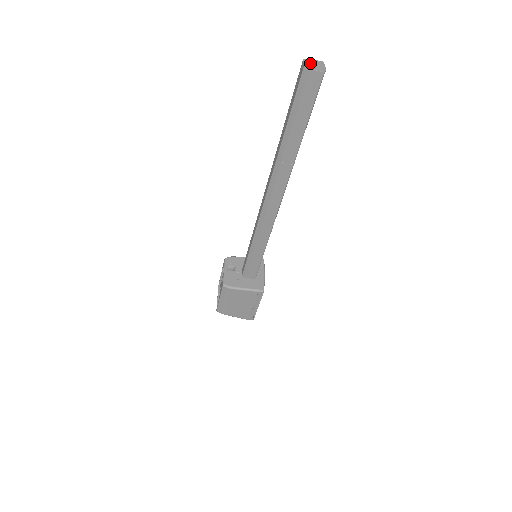
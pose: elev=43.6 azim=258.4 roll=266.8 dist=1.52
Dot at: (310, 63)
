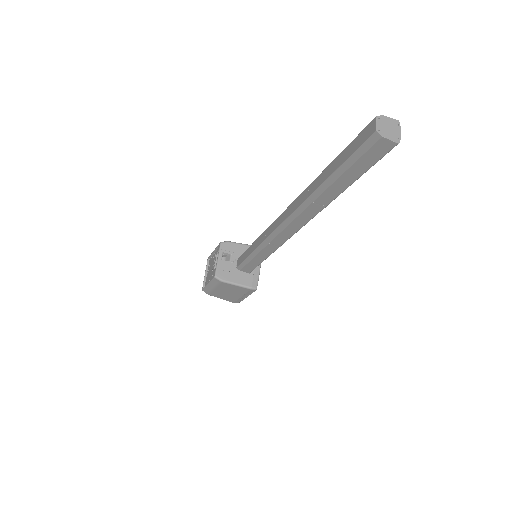
Dot at: (384, 124)
